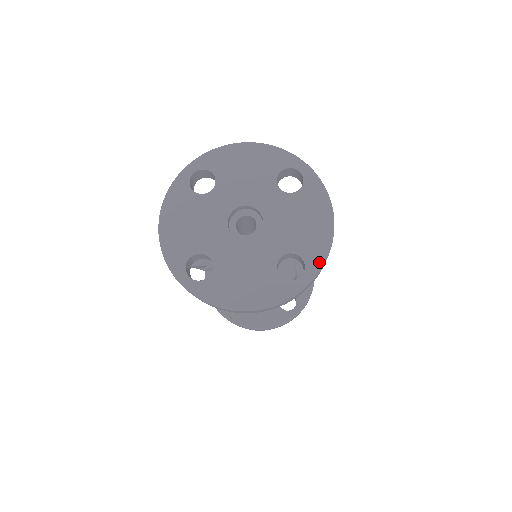
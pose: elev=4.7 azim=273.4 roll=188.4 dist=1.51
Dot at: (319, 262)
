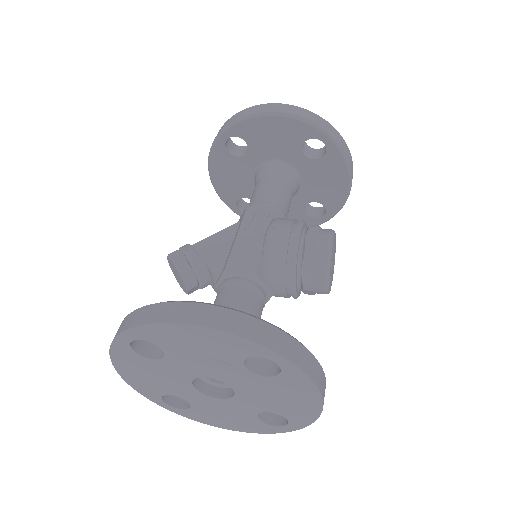
Dot at: (304, 423)
